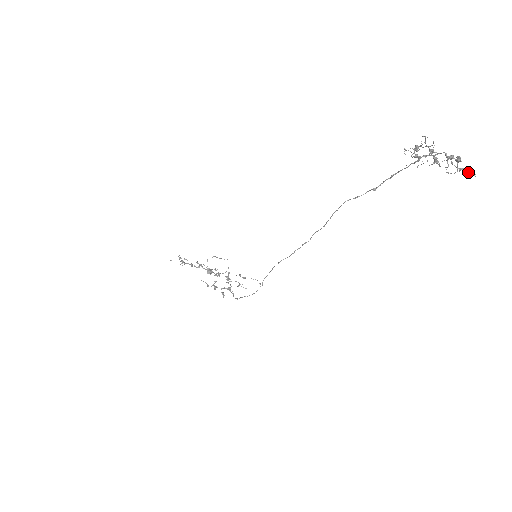
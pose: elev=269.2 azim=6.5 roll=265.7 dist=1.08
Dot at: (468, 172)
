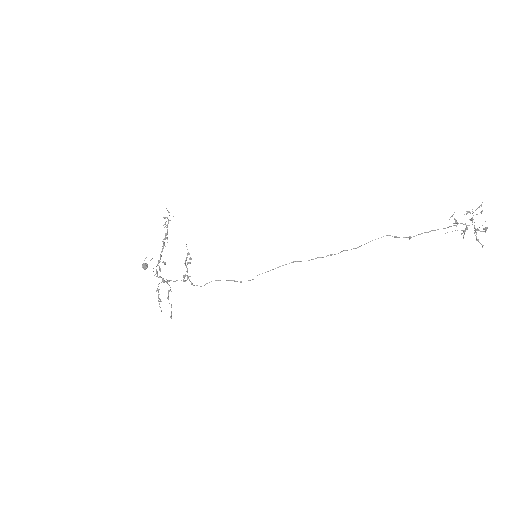
Dot at: (480, 243)
